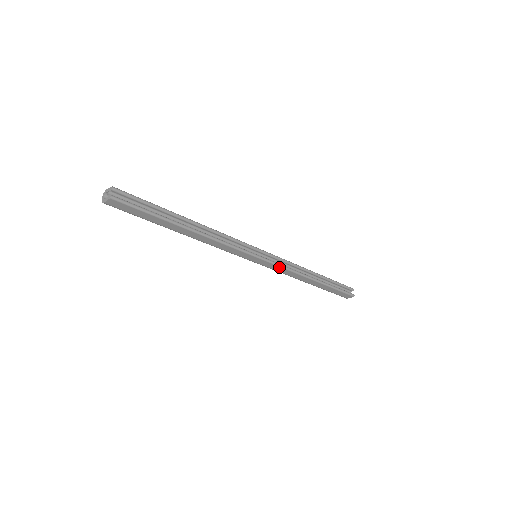
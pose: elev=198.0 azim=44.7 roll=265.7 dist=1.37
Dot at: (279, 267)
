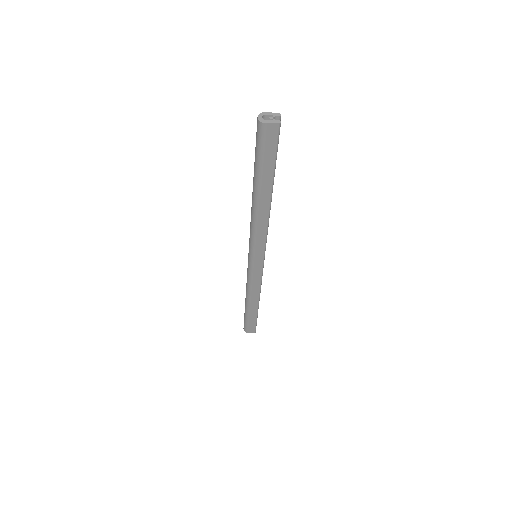
Dot at: (260, 276)
